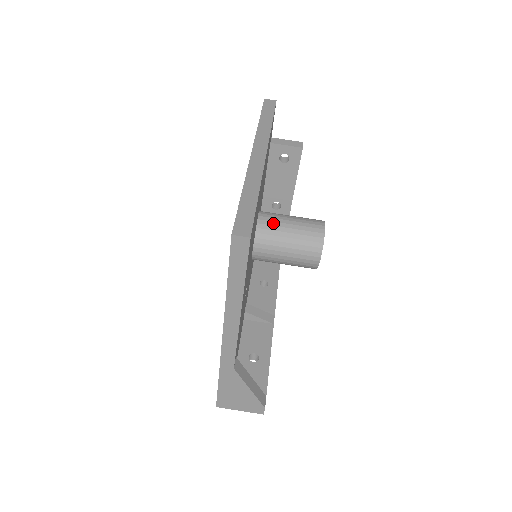
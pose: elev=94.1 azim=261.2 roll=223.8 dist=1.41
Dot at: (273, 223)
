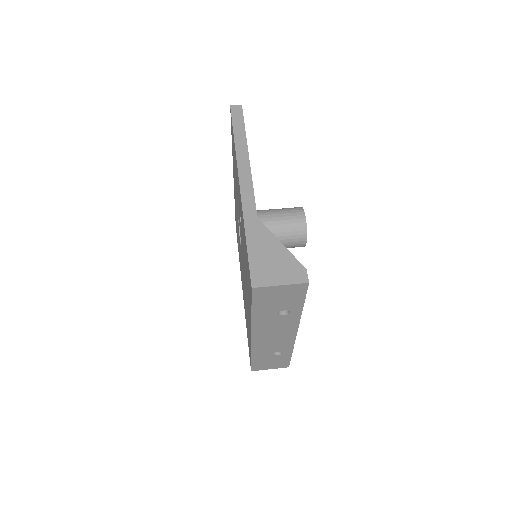
Dot at: occluded
